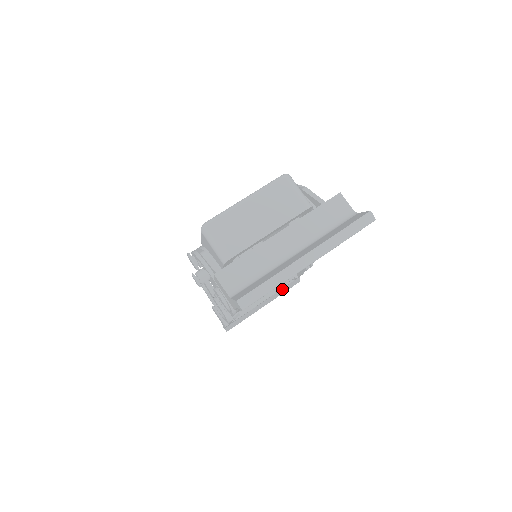
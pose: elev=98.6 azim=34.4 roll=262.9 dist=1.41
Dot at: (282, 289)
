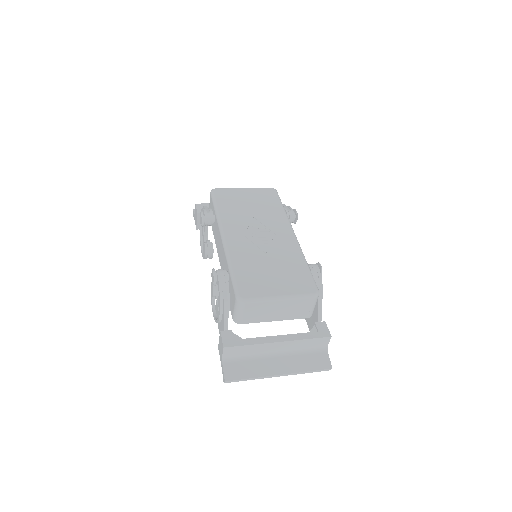
Dot at: occluded
